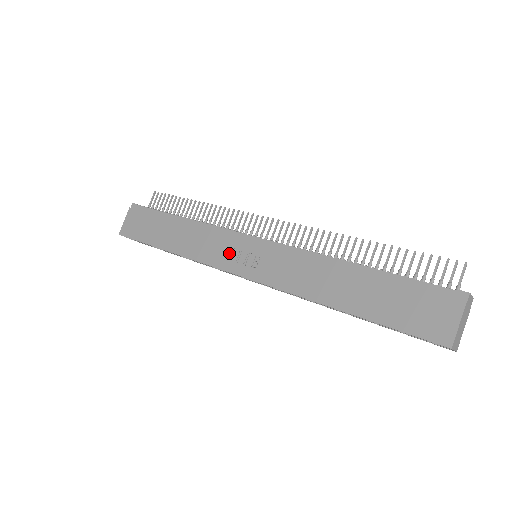
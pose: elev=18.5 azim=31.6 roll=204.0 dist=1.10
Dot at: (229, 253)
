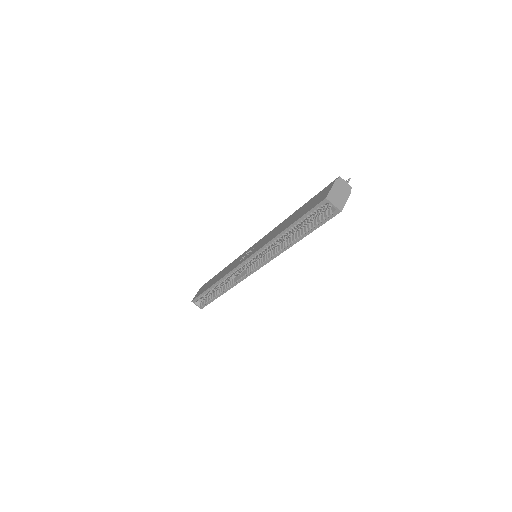
Dot at: (240, 259)
